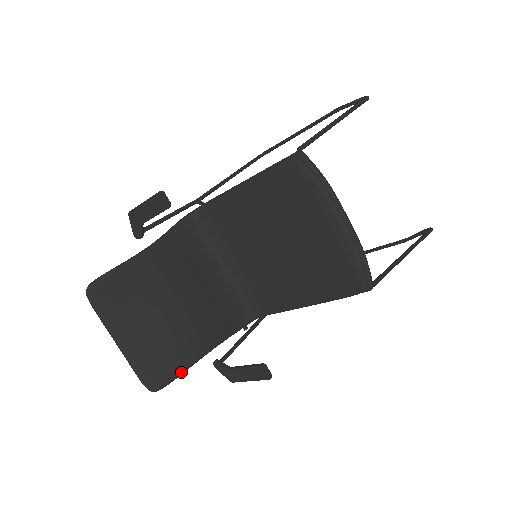
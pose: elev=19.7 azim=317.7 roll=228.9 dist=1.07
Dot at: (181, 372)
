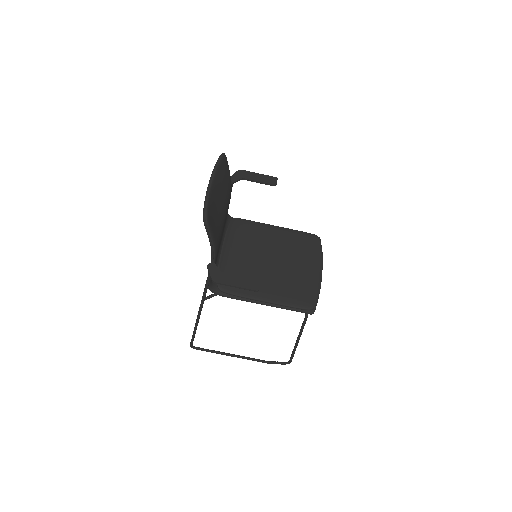
Dot at: (212, 237)
